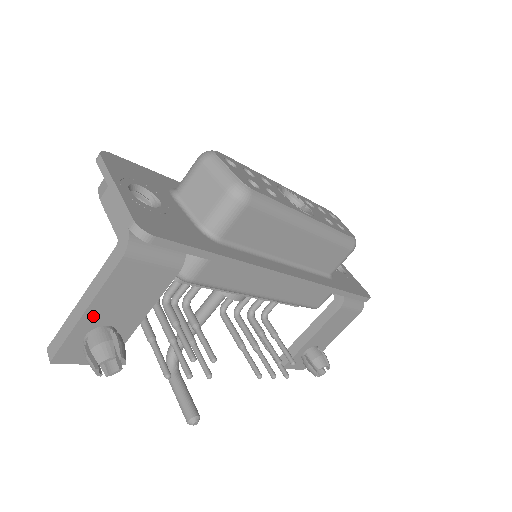
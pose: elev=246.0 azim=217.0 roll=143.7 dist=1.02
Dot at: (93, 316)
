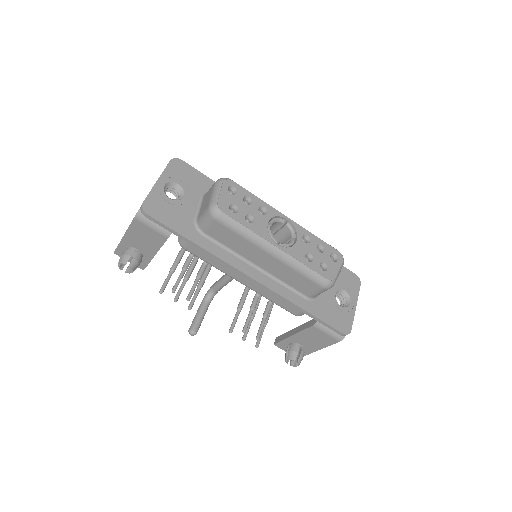
Dot at: (128, 240)
